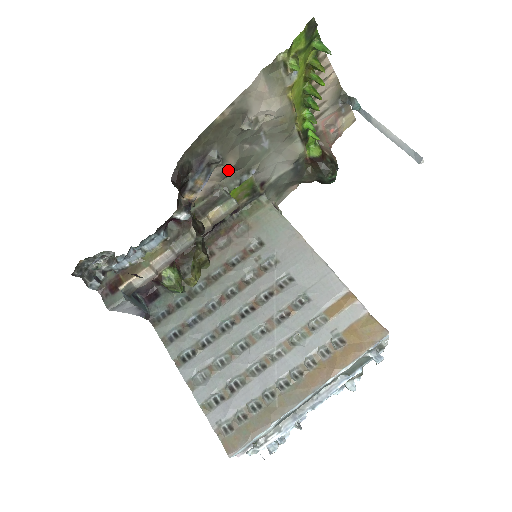
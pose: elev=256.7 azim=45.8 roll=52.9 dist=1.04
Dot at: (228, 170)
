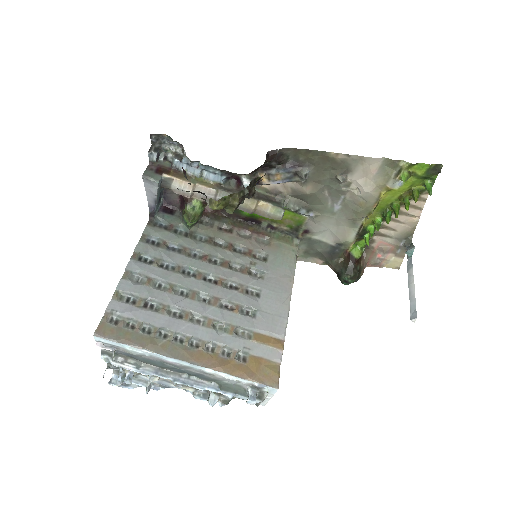
Dot at: (301, 193)
